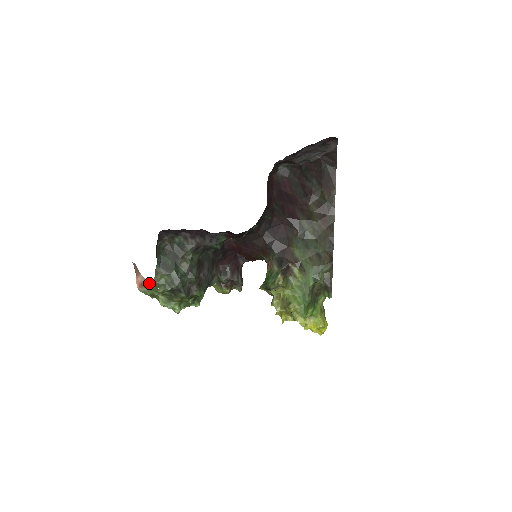
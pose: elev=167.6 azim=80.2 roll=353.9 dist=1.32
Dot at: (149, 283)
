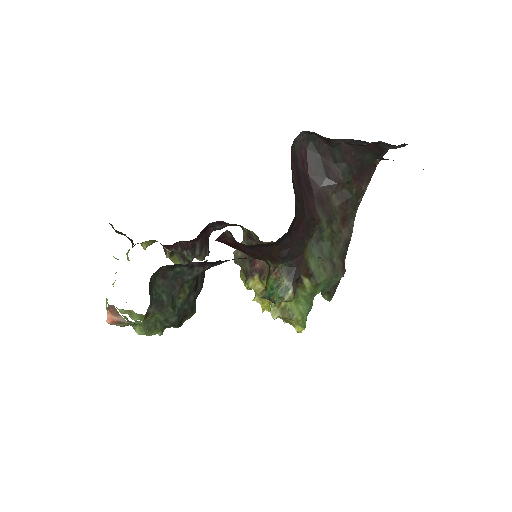
Dot at: (130, 321)
